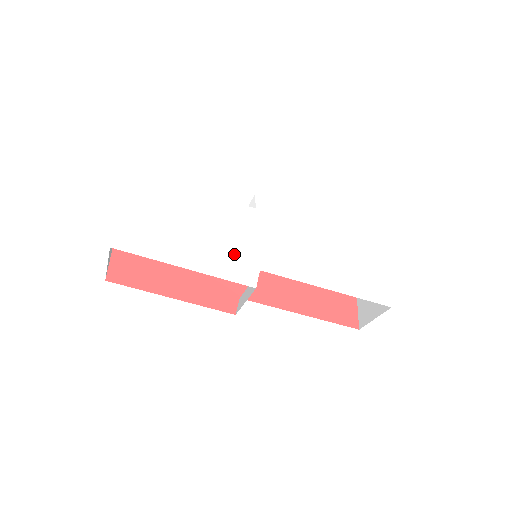
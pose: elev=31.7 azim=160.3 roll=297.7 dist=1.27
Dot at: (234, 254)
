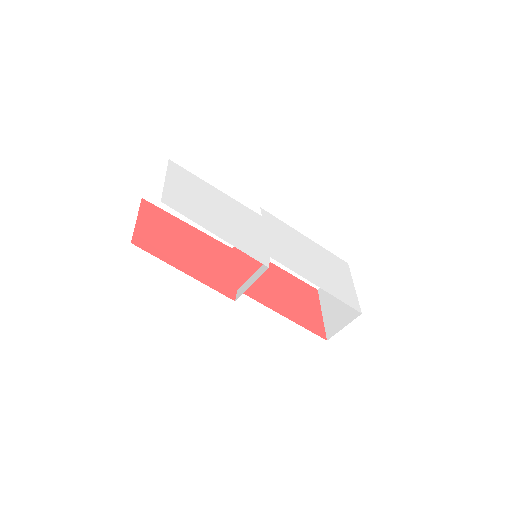
Dot at: (251, 240)
